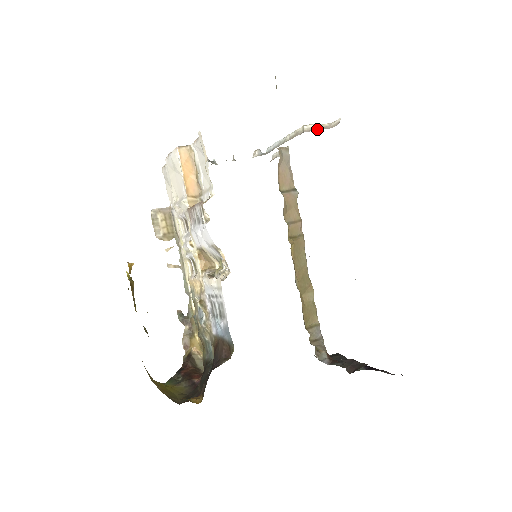
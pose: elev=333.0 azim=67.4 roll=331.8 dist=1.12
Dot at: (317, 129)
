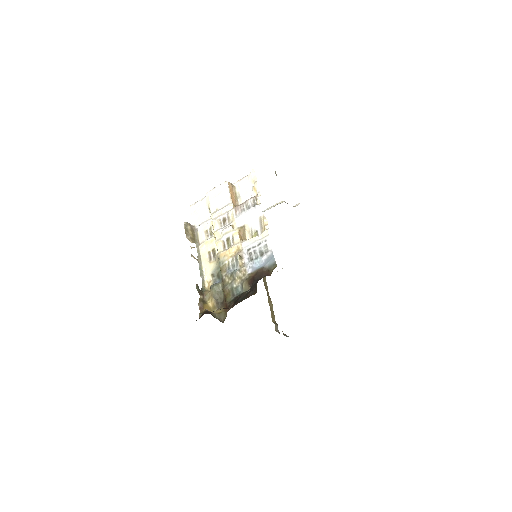
Dot at: occluded
